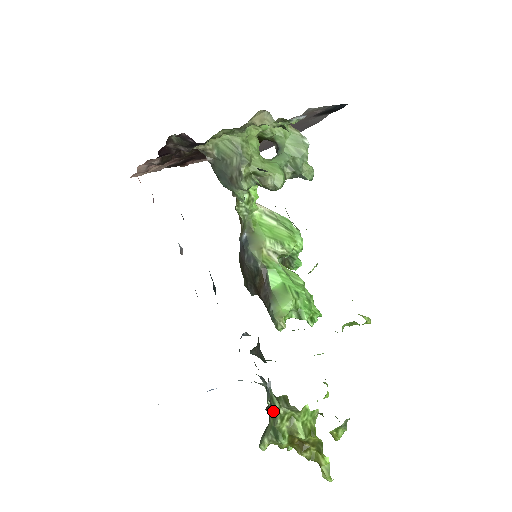
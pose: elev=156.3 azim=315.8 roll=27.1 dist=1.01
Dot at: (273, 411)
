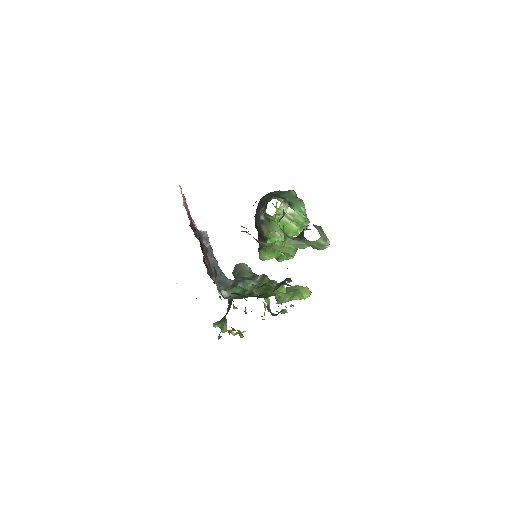
Dot at: (224, 325)
